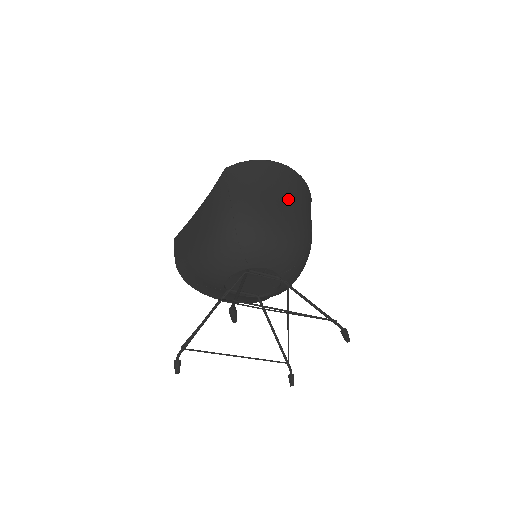
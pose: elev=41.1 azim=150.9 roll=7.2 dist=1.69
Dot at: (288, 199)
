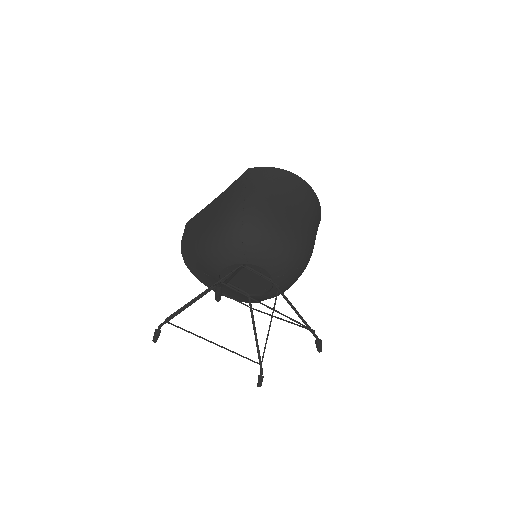
Dot at: (298, 210)
